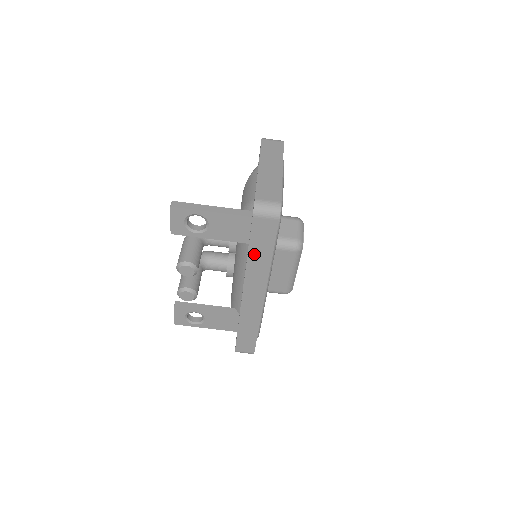
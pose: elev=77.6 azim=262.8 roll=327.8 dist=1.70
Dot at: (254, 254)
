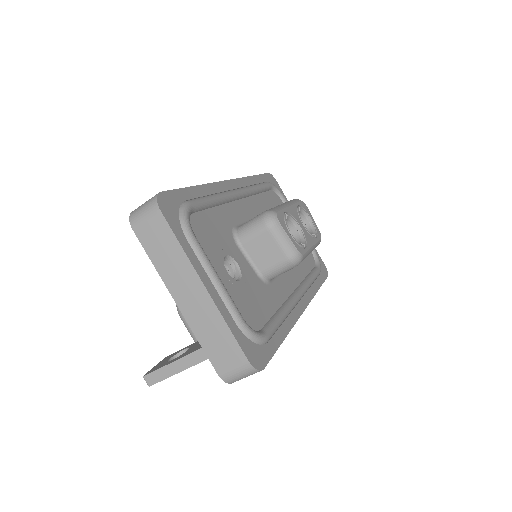
Dot at: occluded
